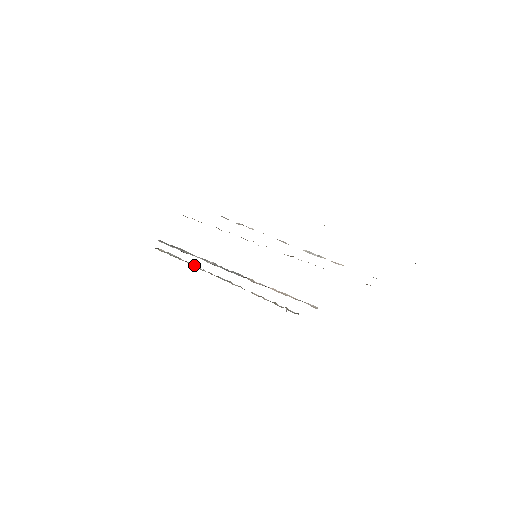
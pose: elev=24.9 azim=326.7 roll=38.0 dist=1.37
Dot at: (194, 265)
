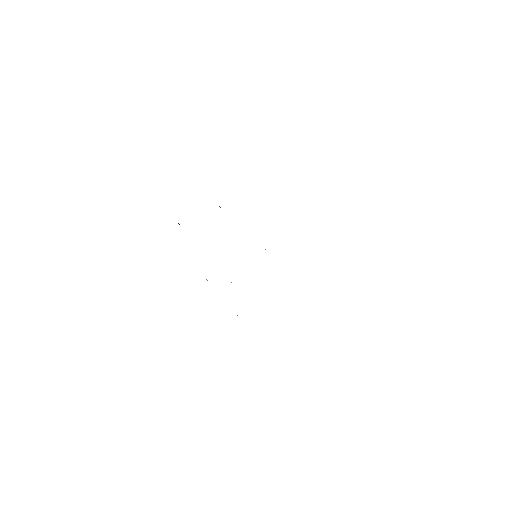
Dot at: occluded
